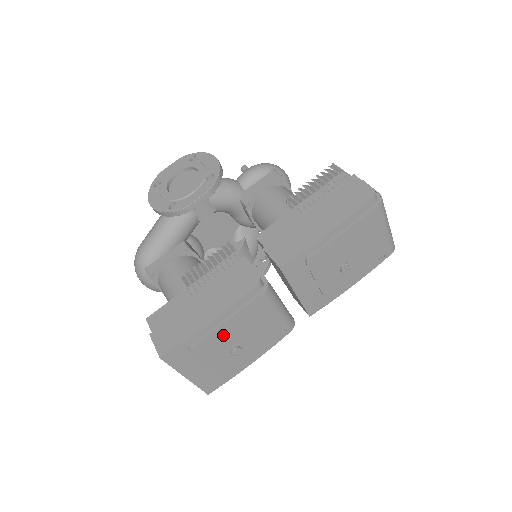
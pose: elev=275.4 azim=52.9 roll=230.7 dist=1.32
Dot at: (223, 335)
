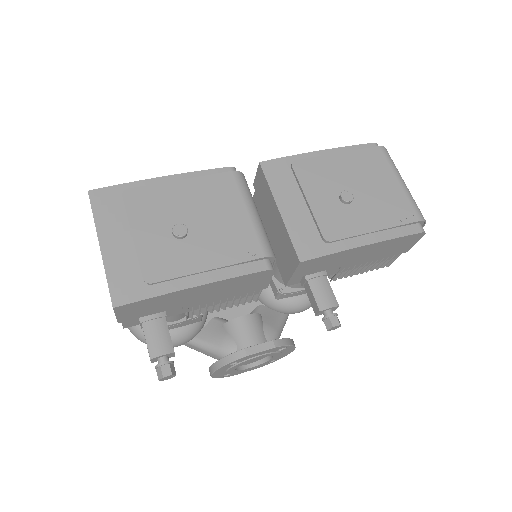
Dot at: (171, 197)
